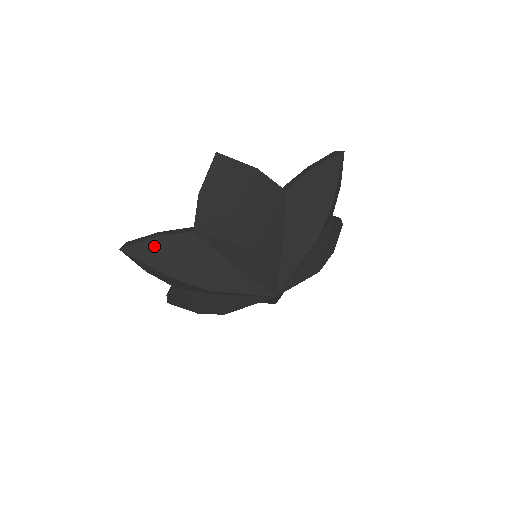
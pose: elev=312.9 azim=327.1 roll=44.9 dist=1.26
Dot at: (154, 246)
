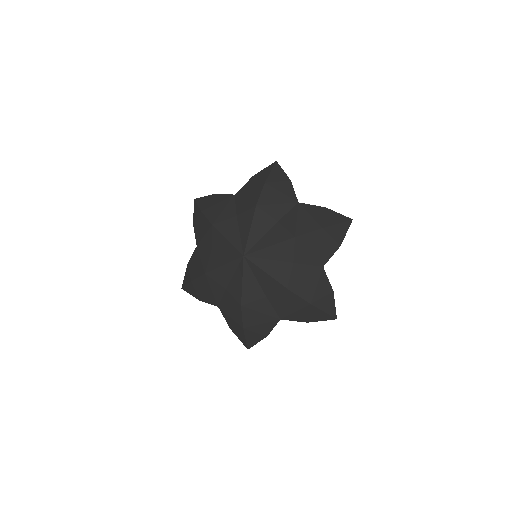
Dot at: (210, 198)
